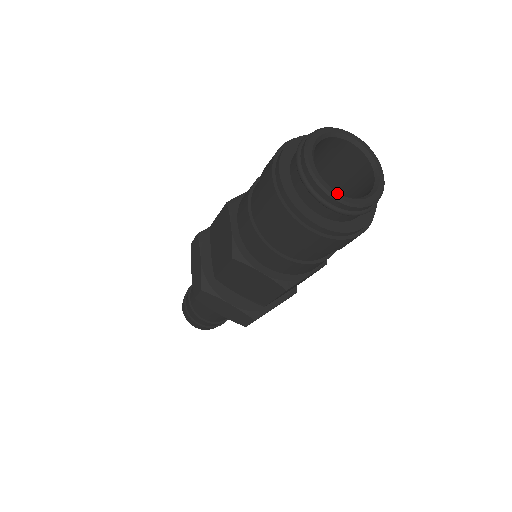
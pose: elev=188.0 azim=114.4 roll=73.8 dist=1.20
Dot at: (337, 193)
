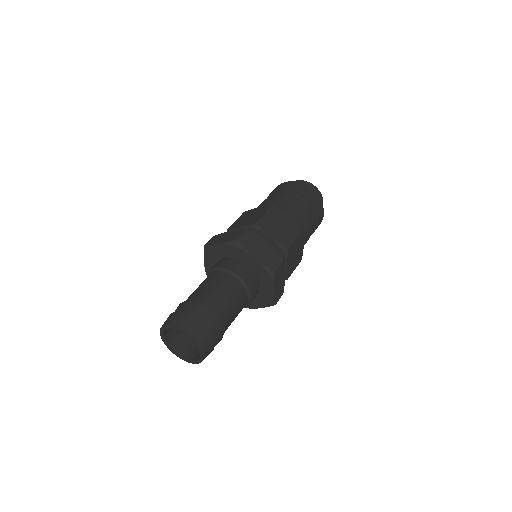
Dot at: occluded
